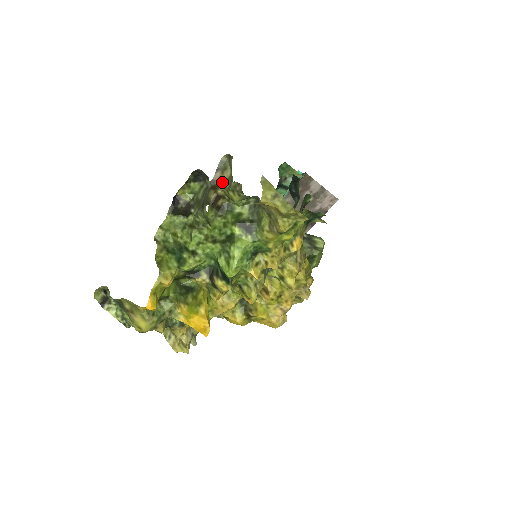
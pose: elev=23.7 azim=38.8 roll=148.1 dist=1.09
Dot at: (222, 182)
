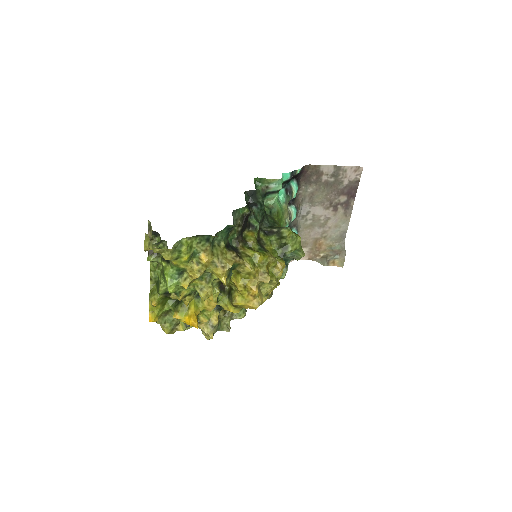
Dot at: occluded
